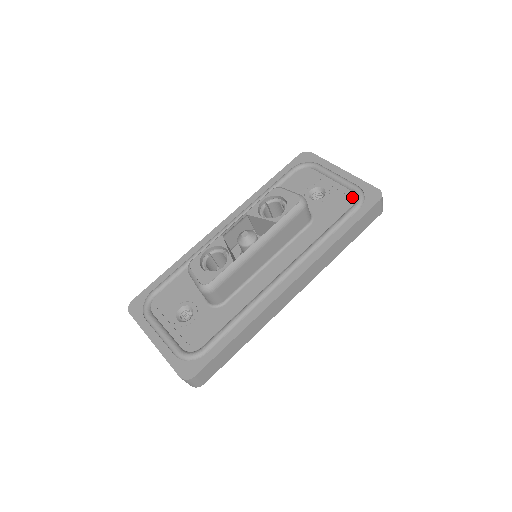
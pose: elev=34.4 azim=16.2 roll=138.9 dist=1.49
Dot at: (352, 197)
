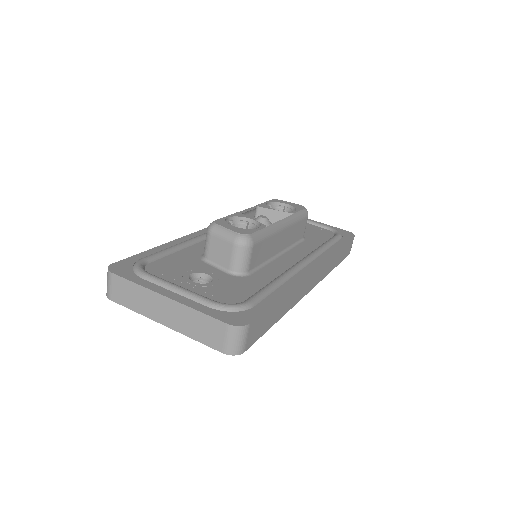
Dot at: (330, 232)
